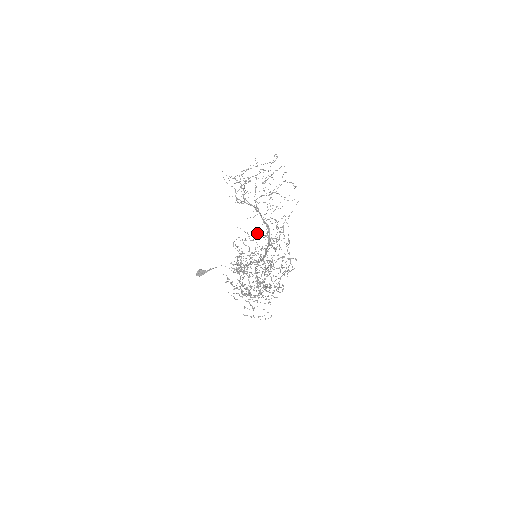
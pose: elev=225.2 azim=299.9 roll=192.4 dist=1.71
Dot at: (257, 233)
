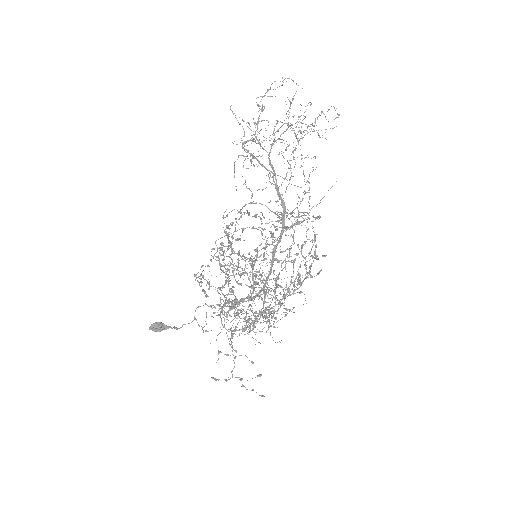
Dot at: (265, 205)
